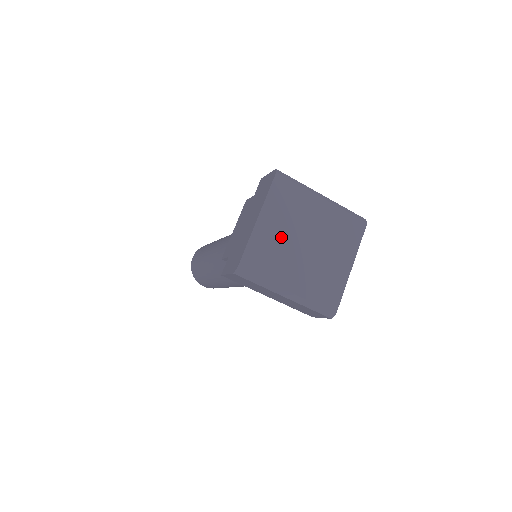
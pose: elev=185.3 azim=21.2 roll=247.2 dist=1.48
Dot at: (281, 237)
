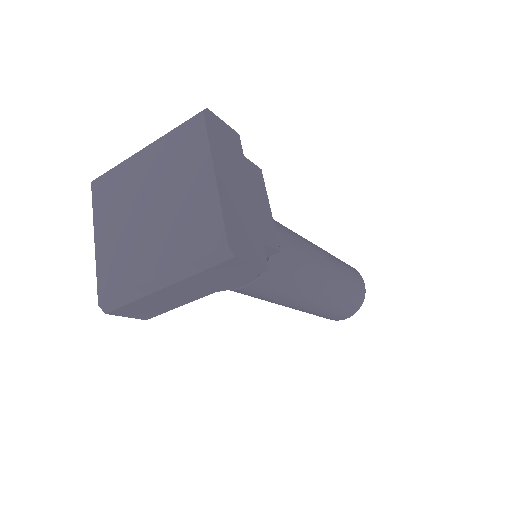
Dot at: (122, 232)
